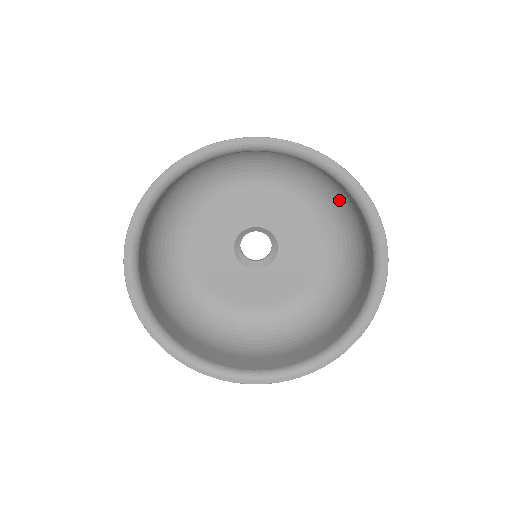
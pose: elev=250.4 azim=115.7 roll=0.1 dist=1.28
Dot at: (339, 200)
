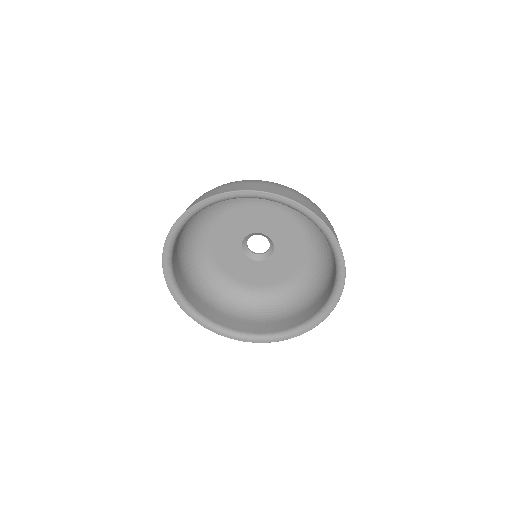
Dot at: occluded
